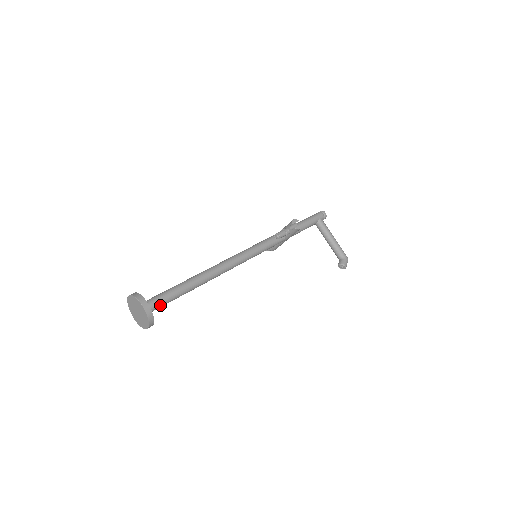
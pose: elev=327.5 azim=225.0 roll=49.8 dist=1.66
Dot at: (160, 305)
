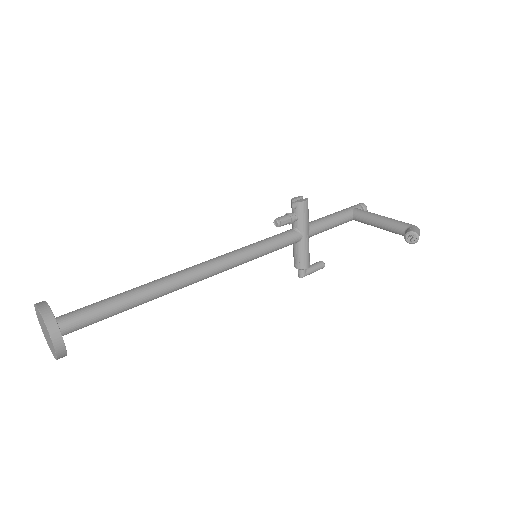
Dot at: (82, 317)
